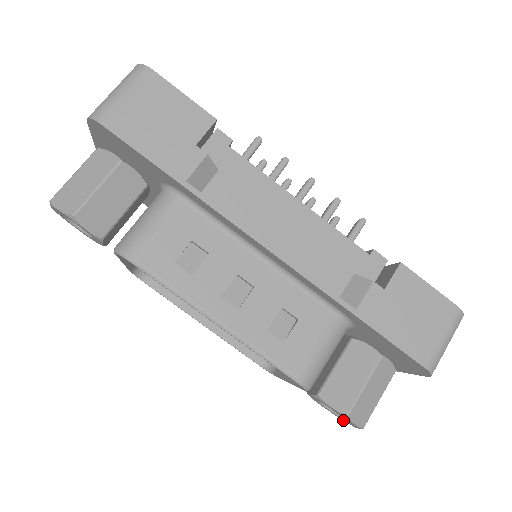
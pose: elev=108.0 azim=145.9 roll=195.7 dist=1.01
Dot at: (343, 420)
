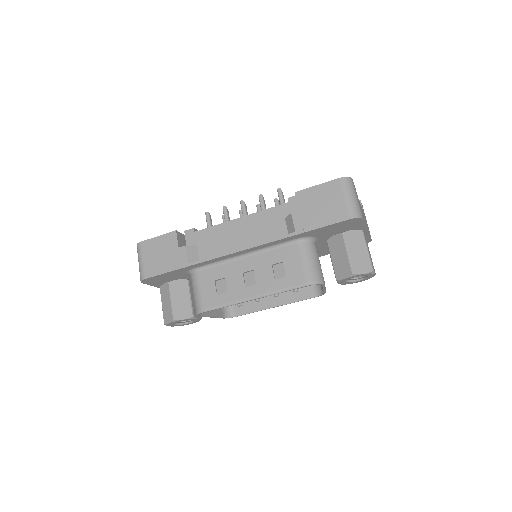
Dot at: (371, 277)
